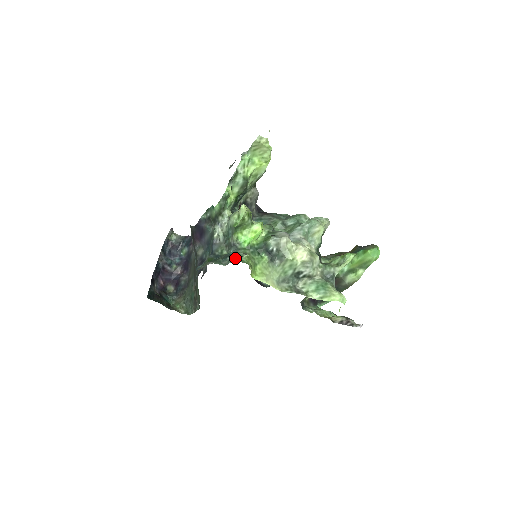
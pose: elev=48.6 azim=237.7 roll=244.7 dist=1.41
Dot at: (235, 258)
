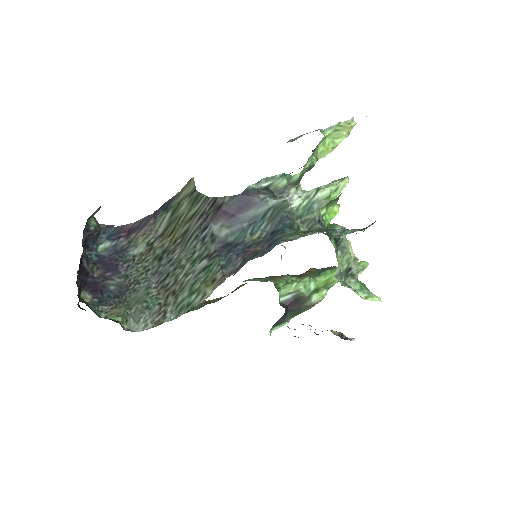
Dot at: (353, 230)
